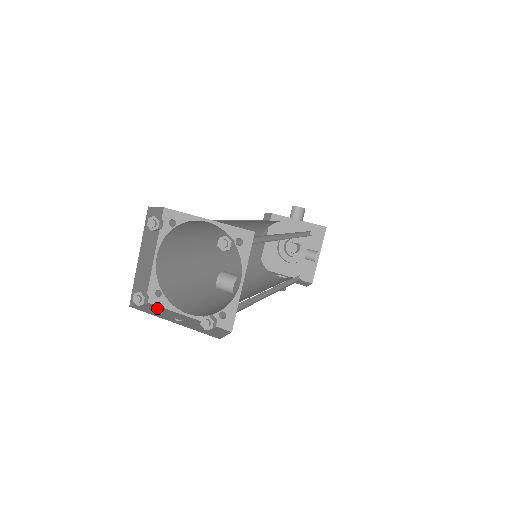
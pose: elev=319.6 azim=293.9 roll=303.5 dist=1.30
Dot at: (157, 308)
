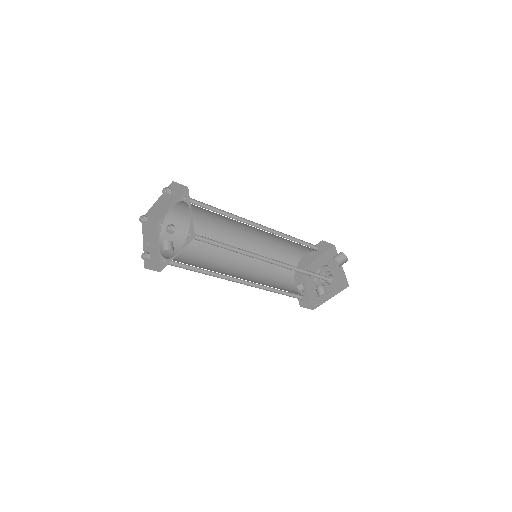
Dot at: (154, 231)
